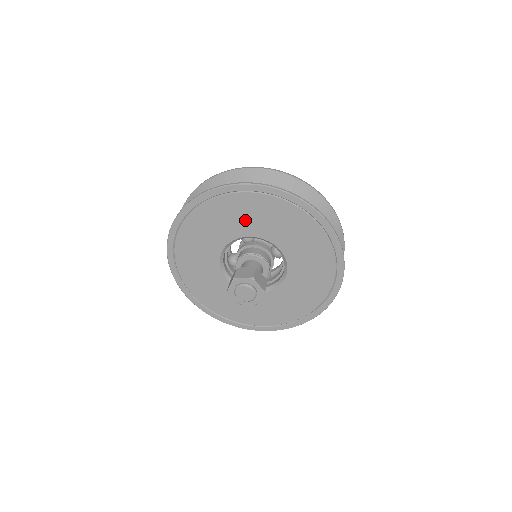
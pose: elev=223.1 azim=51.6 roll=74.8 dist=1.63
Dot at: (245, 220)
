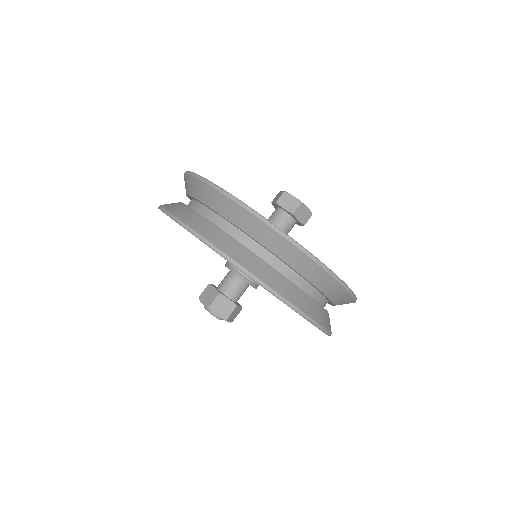
Dot at: occluded
